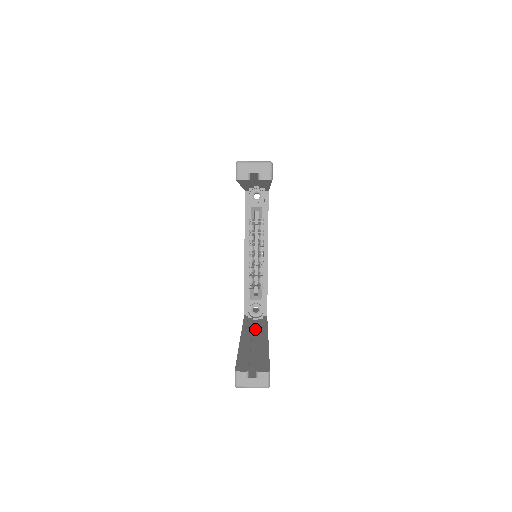
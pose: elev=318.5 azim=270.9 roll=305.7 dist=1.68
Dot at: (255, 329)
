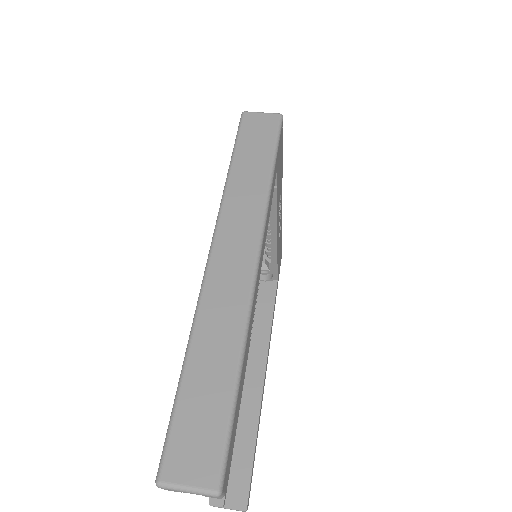
Dot at: (256, 324)
